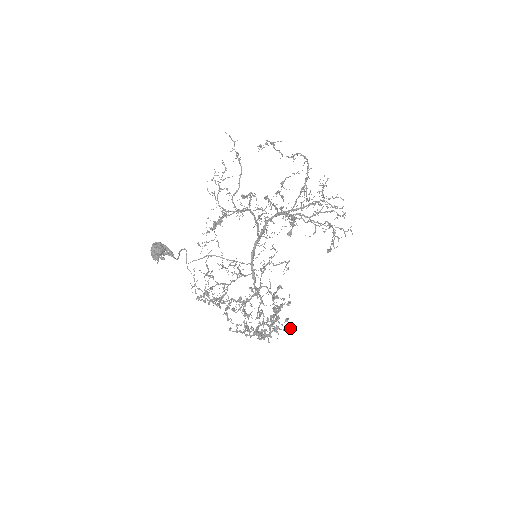
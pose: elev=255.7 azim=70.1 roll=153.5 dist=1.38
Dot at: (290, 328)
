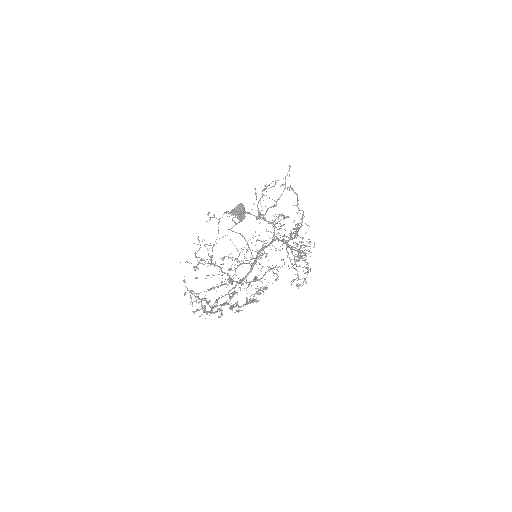
Dot at: (220, 316)
